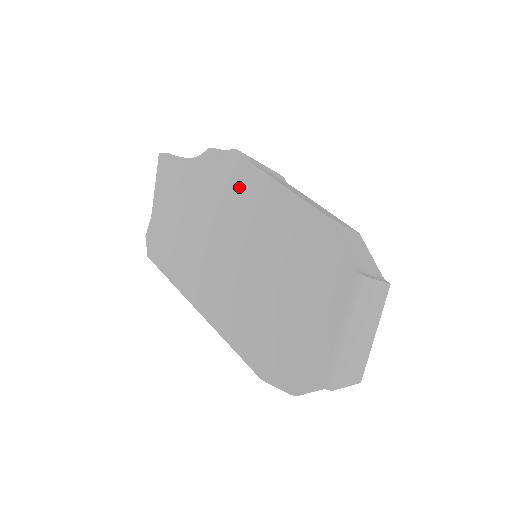
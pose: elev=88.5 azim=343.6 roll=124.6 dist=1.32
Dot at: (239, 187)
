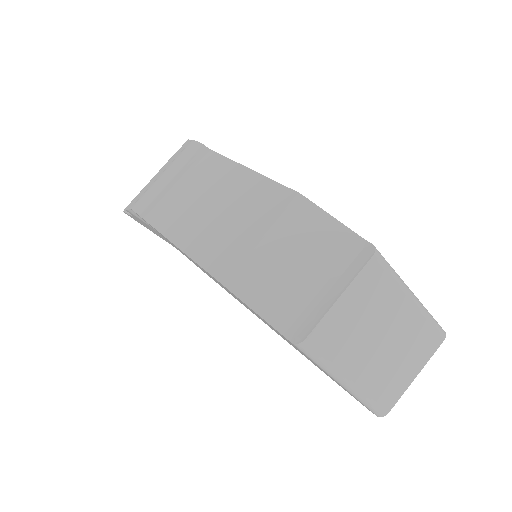
Dot at: occluded
